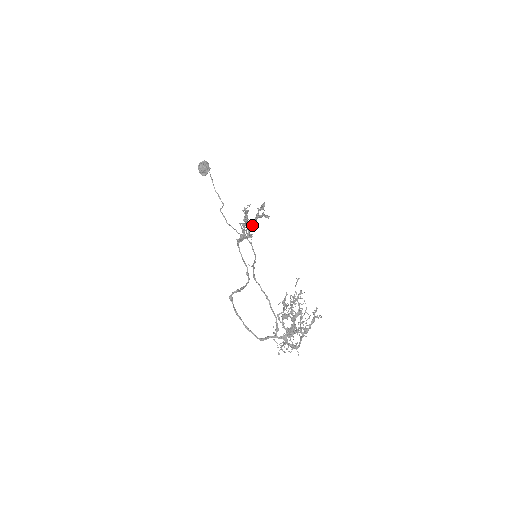
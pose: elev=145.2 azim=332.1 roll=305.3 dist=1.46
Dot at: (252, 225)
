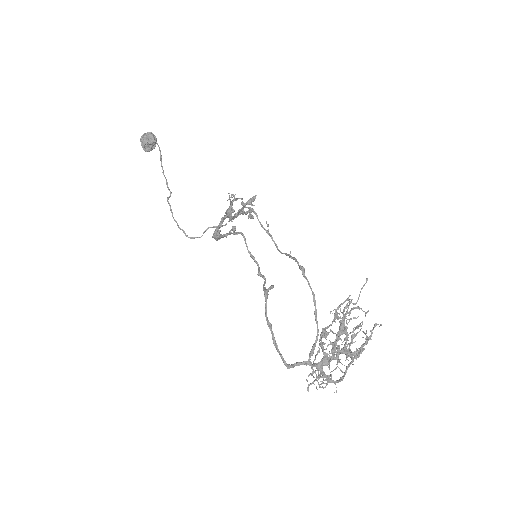
Dot at: occluded
